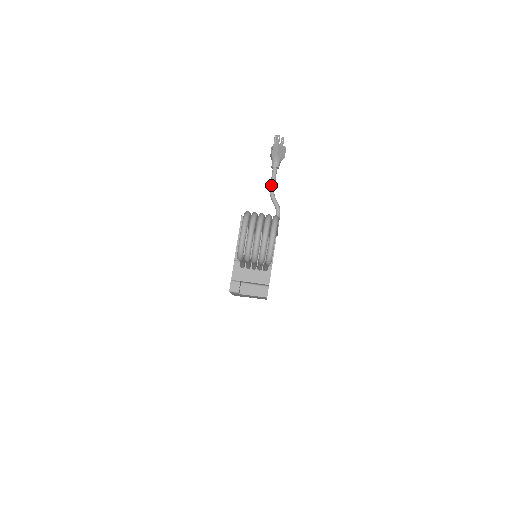
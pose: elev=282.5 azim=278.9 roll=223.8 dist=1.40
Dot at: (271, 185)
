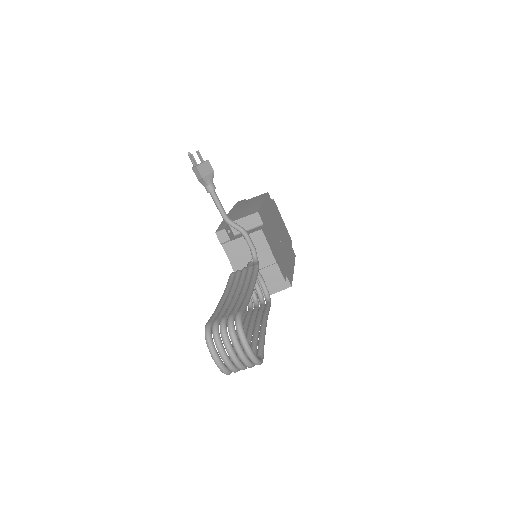
Dot at: (220, 213)
